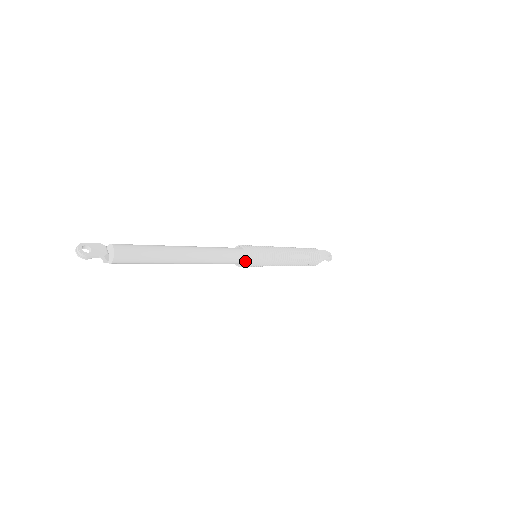
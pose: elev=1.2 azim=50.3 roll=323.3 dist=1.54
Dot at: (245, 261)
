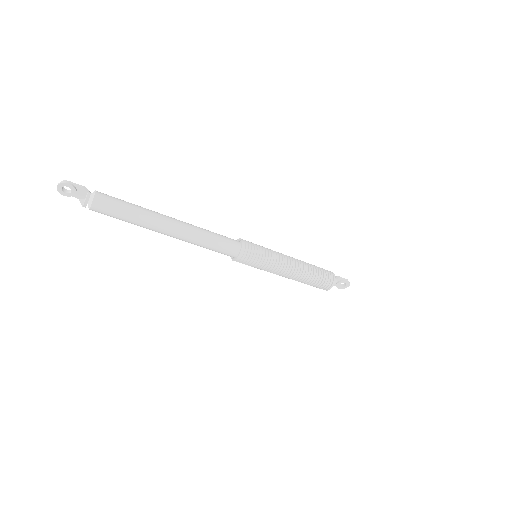
Dot at: (241, 240)
